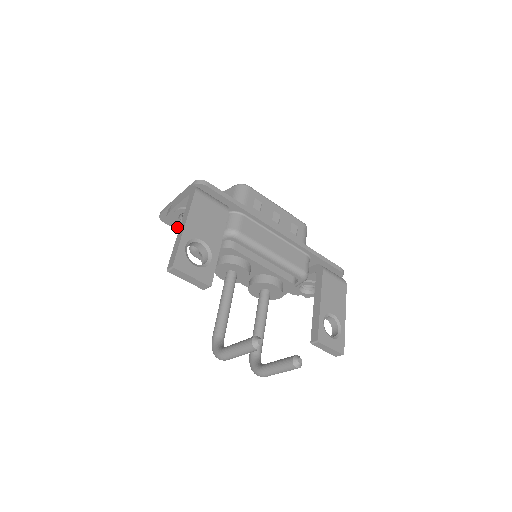
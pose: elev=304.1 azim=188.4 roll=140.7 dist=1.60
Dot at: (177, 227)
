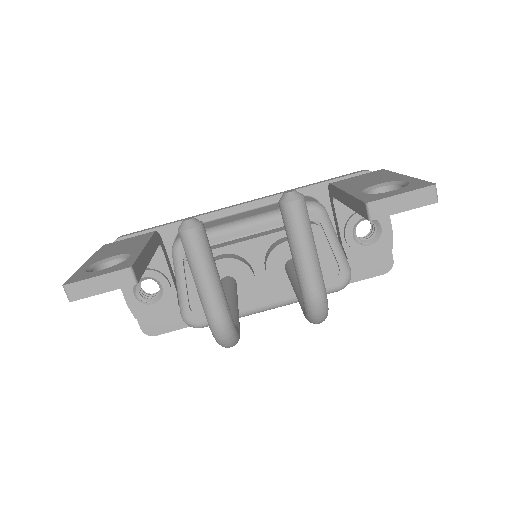
Dot at: (172, 326)
